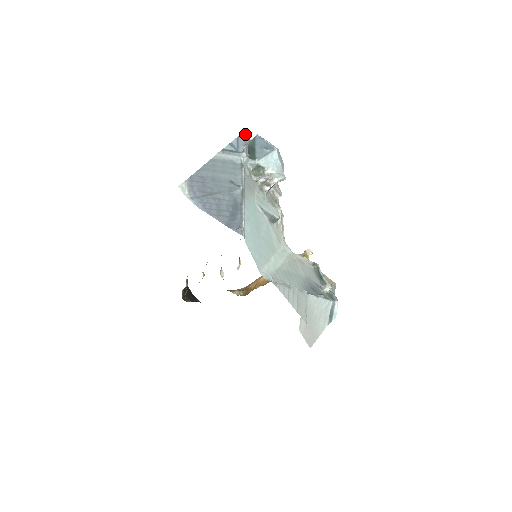
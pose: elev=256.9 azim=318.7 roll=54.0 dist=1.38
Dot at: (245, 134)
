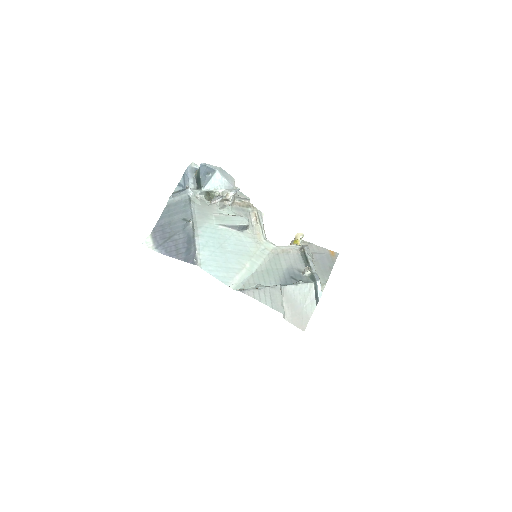
Dot at: (191, 168)
